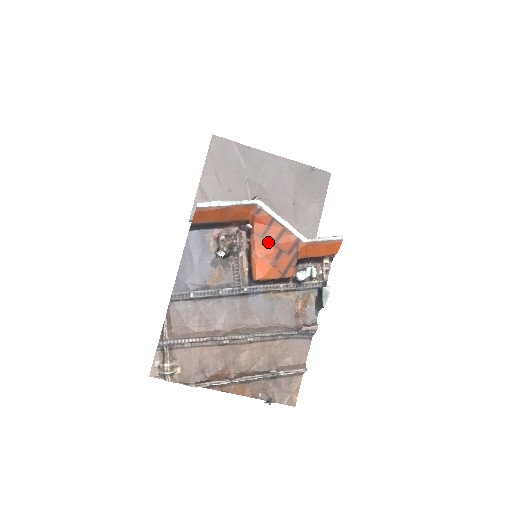
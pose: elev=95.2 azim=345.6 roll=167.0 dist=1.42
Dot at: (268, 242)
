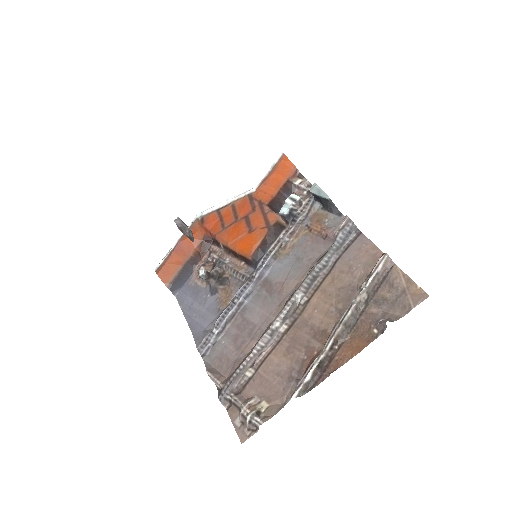
Dot at: (231, 226)
